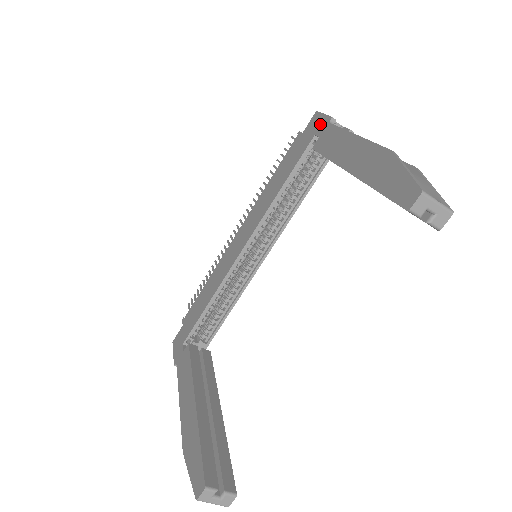
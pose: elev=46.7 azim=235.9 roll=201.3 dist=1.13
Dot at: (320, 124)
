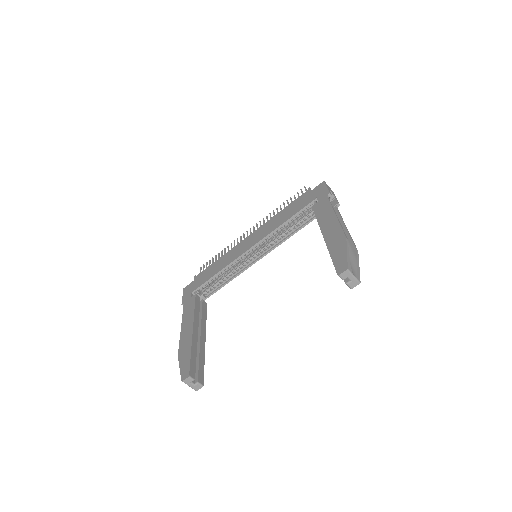
Dot at: (322, 193)
